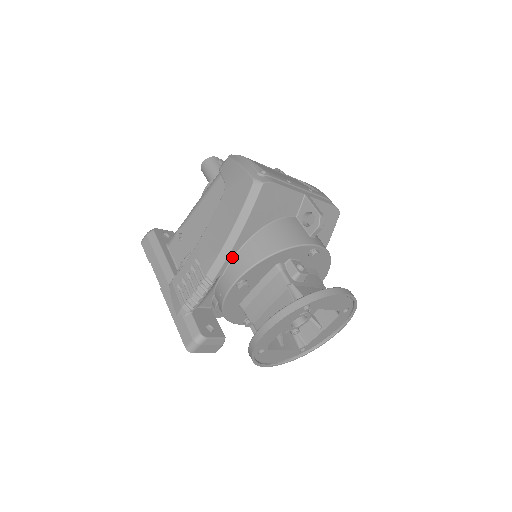
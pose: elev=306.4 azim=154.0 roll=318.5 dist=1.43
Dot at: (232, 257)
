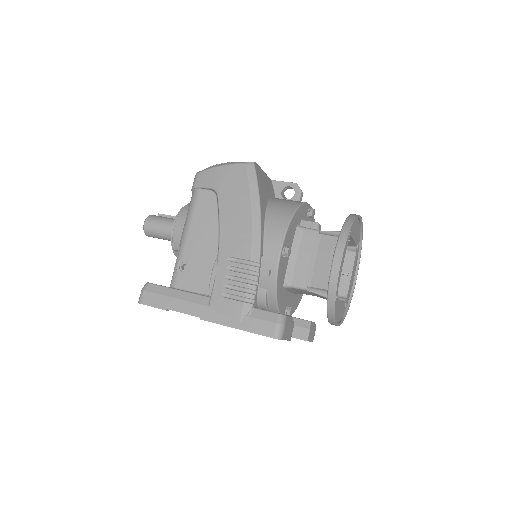
Dot at: (263, 234)
